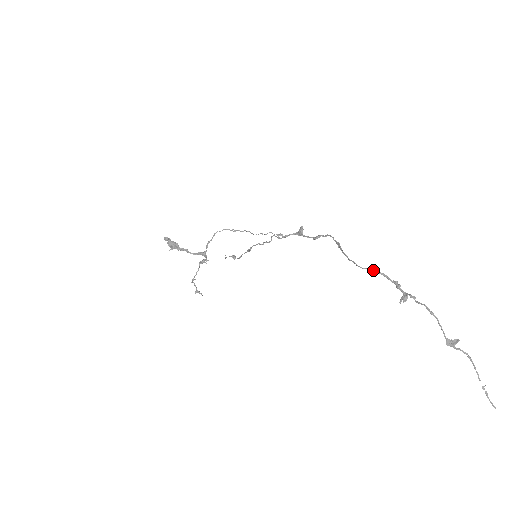
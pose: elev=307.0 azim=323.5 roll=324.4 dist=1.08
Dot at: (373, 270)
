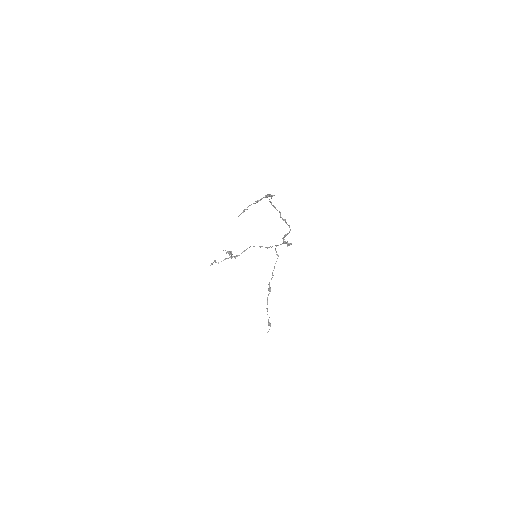
Dot at: occluded
